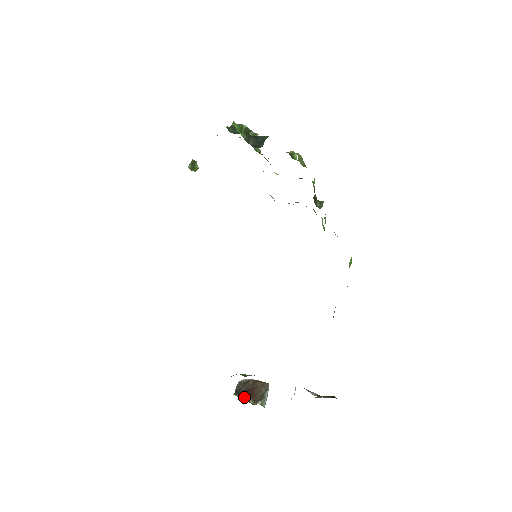
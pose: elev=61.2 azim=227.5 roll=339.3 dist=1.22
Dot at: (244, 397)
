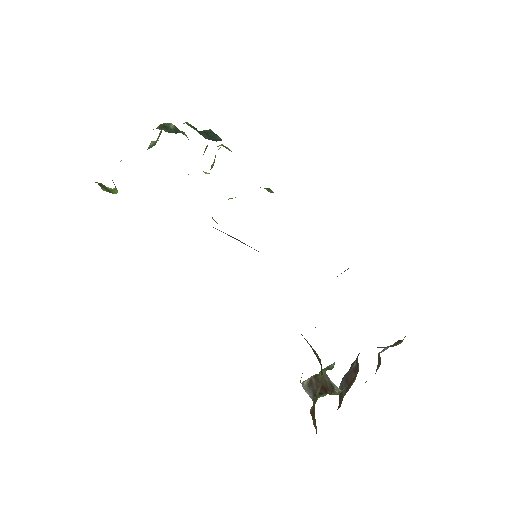
Dot at: (326, 394)
